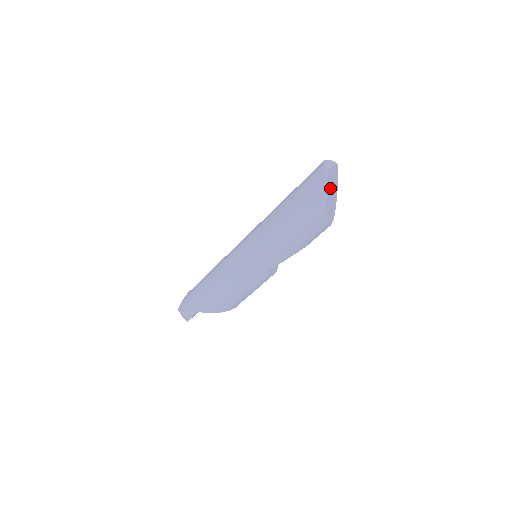
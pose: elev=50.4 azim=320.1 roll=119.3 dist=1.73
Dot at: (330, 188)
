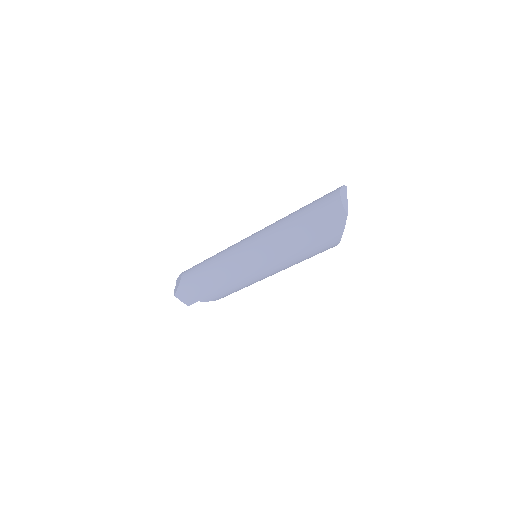
Dot at: occluded
